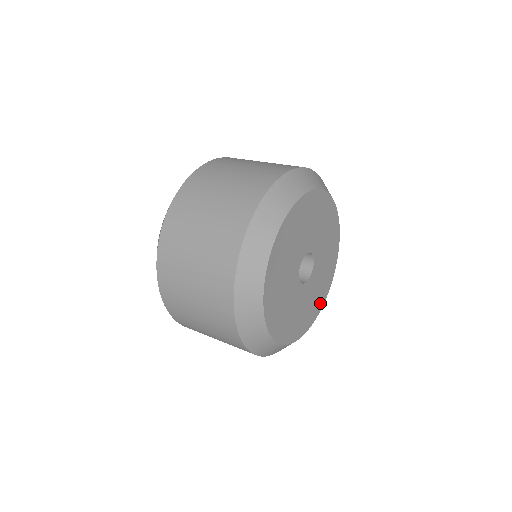
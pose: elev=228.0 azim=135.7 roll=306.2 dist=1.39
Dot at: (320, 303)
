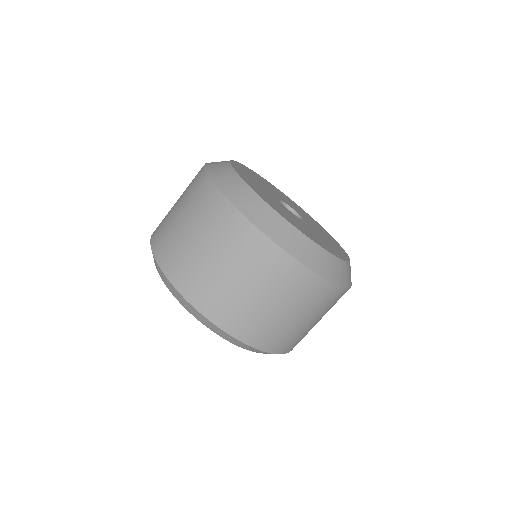
Dot at: occluded
